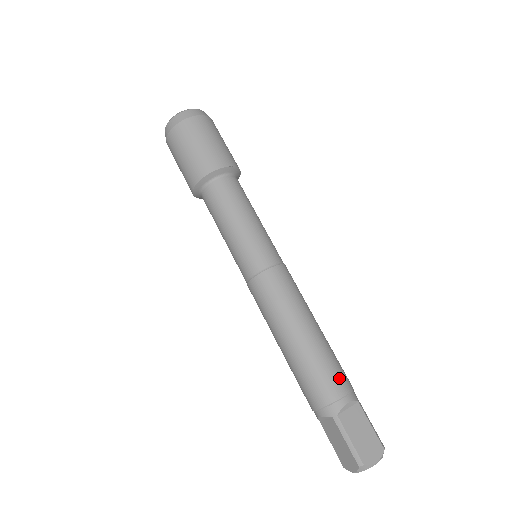
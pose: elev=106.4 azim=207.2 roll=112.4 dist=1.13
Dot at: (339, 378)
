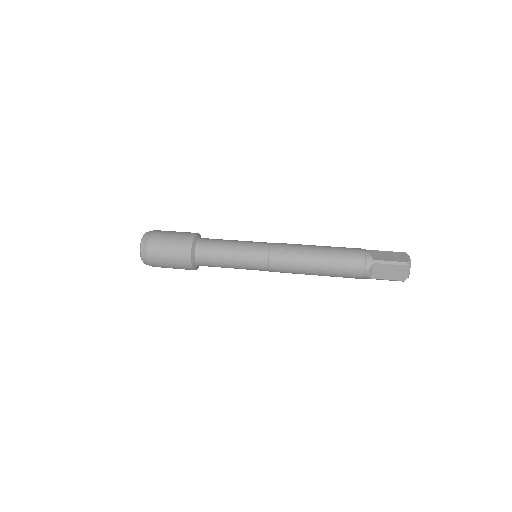
Dot at: (354, 249)
